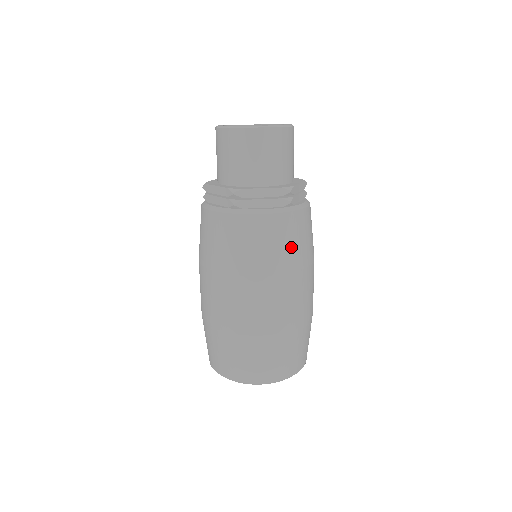
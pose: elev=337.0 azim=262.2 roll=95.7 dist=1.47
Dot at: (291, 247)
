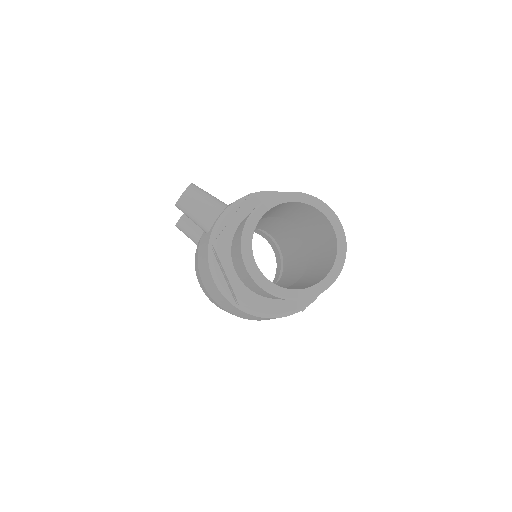
Dot at: occluded
